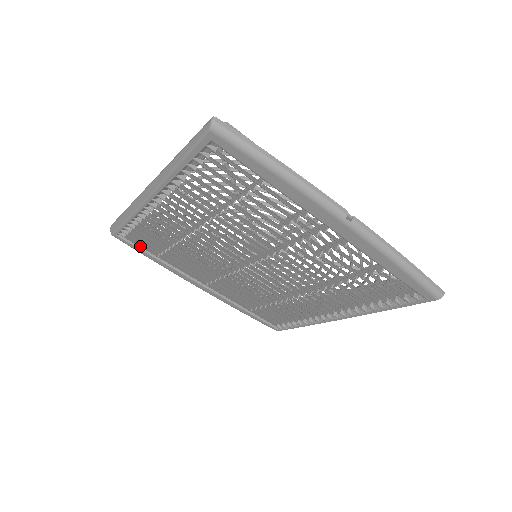
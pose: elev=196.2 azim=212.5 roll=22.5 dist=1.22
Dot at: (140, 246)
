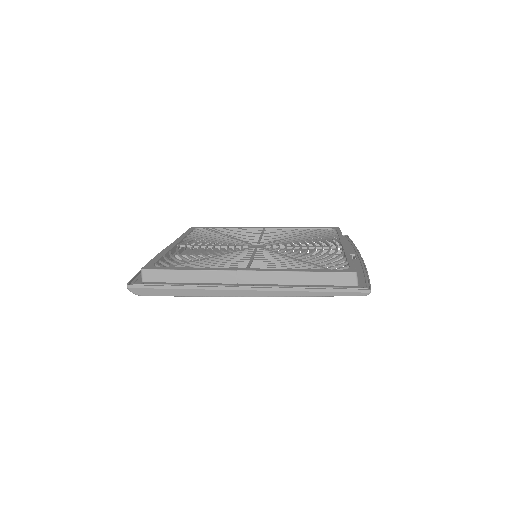
Dot at: occluded
